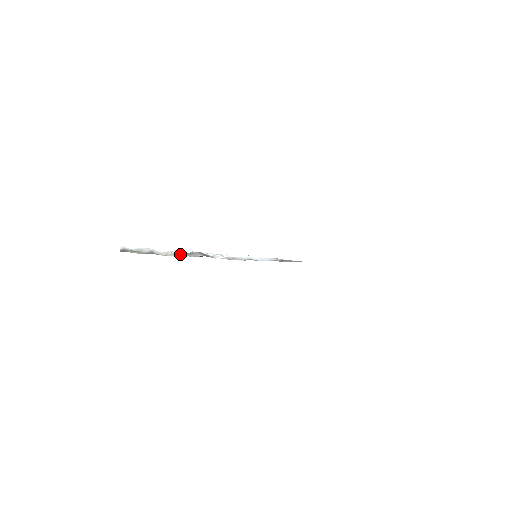
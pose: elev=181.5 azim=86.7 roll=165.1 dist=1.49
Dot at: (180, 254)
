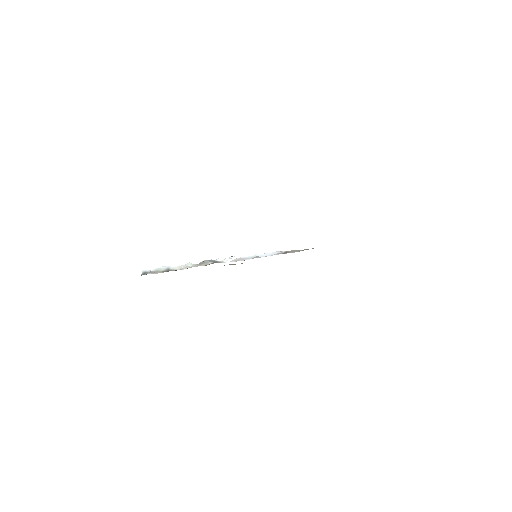
Dot at: (193, 265)
